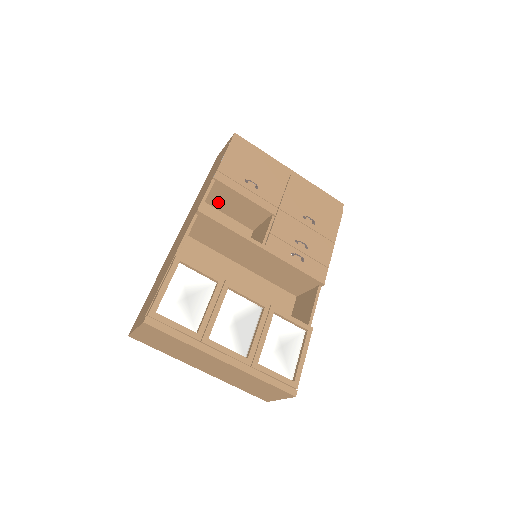
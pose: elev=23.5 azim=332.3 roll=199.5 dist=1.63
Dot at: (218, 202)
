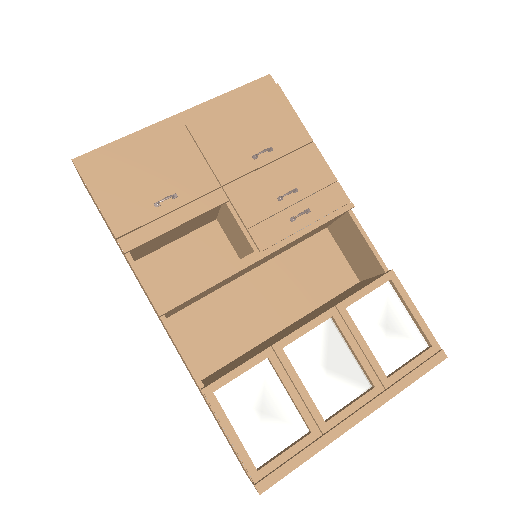
Dot at: (154, 247)
